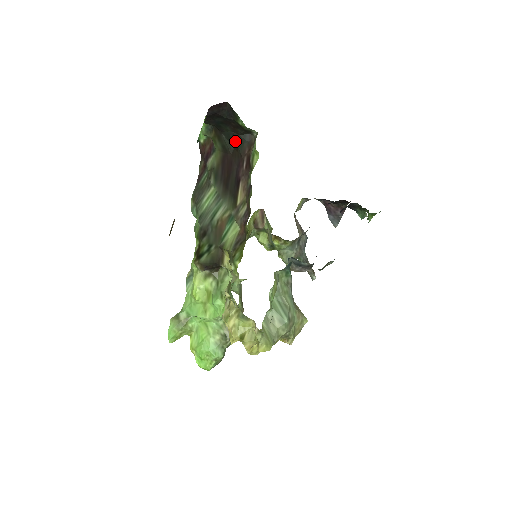
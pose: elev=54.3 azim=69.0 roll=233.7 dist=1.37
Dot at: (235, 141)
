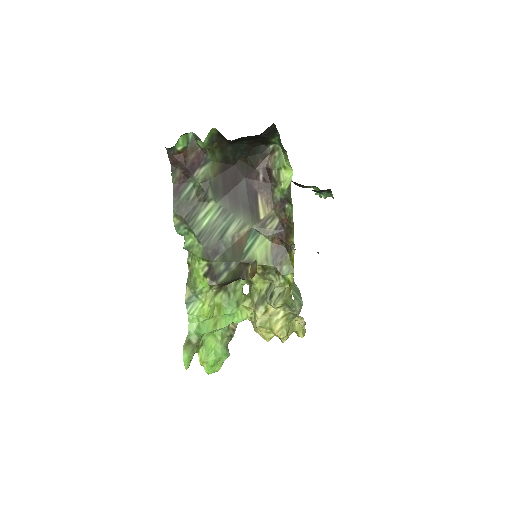
Dot at: (246, 153)
